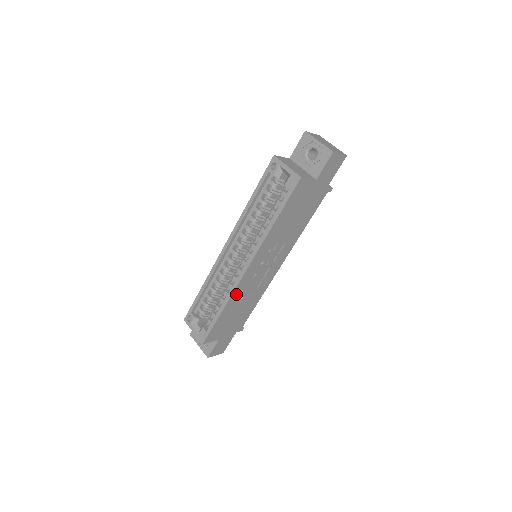
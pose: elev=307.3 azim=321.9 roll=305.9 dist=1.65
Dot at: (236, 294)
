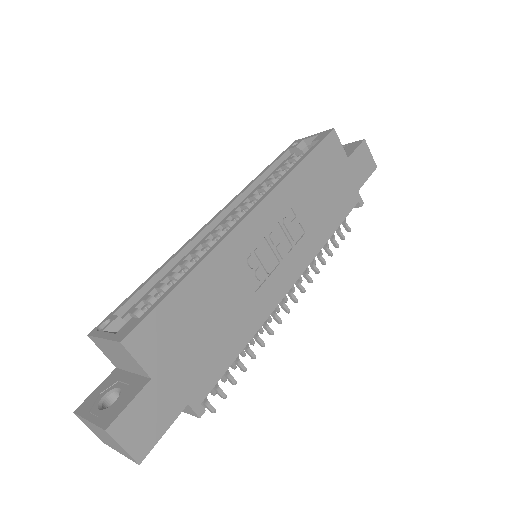
Dot at: (222, 257)
